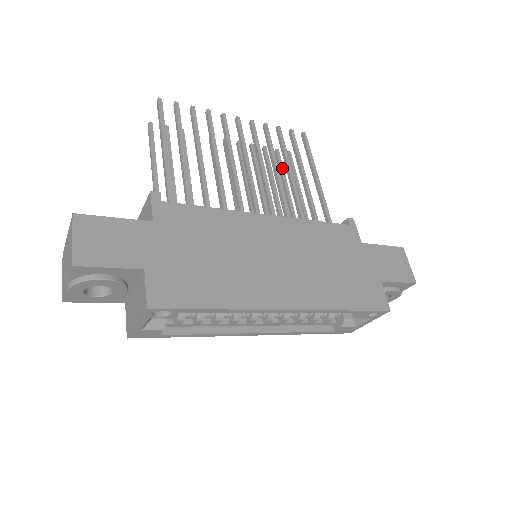
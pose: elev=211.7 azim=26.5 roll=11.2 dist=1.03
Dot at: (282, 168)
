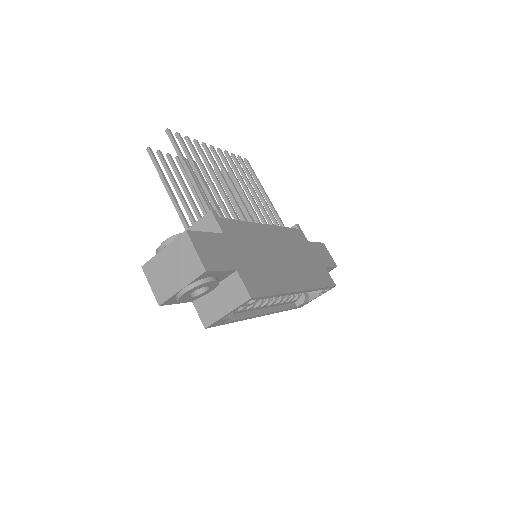
Dot at: occluded
